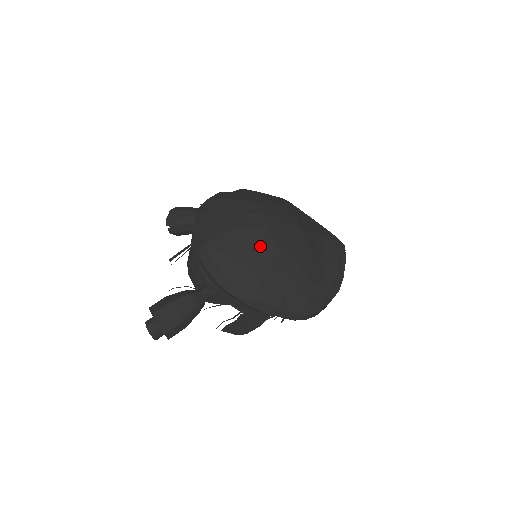
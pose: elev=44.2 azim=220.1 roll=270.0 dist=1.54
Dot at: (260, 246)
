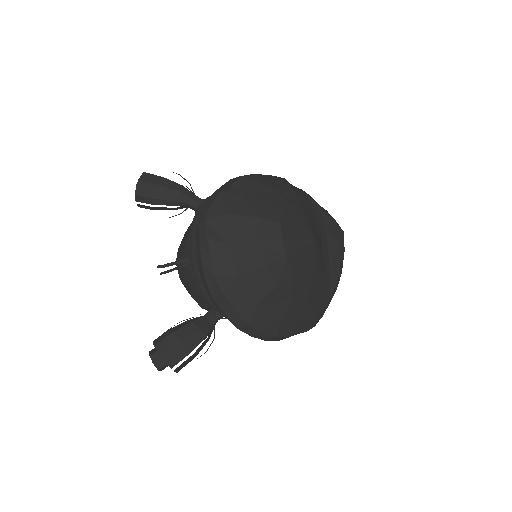
Dot at: (281, 284)
